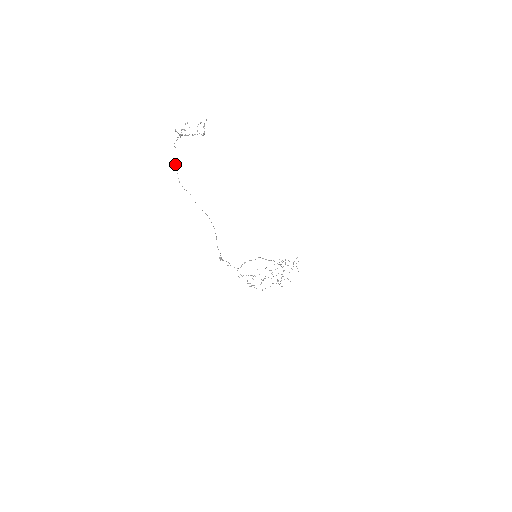
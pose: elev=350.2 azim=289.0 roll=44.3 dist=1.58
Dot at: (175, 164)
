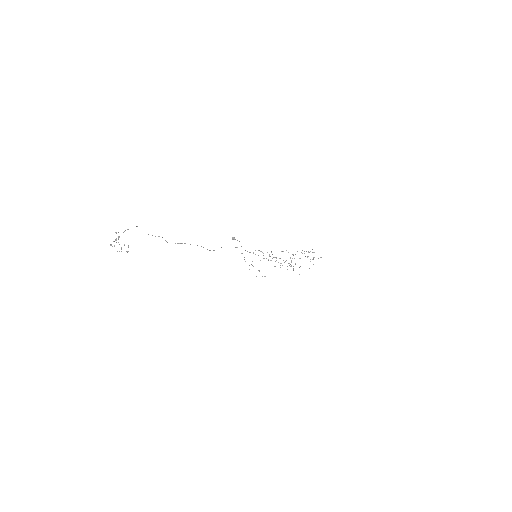
Dot at: occluded
